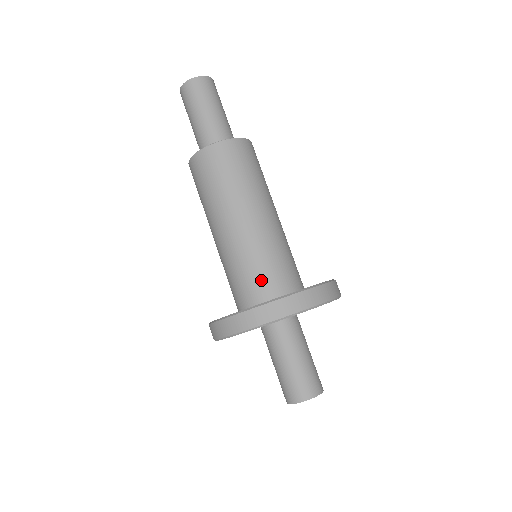
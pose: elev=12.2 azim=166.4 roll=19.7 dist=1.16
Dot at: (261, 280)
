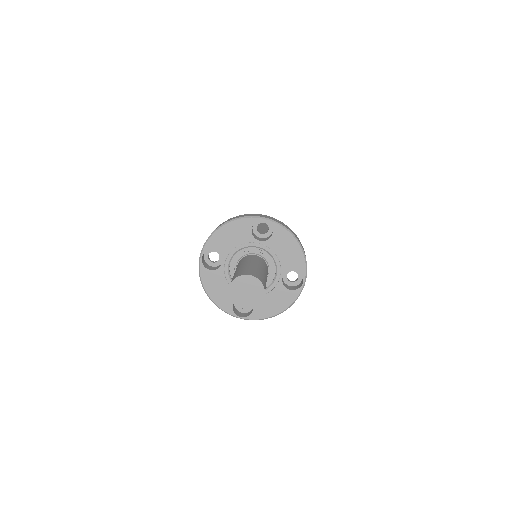
Dot at: occluded
